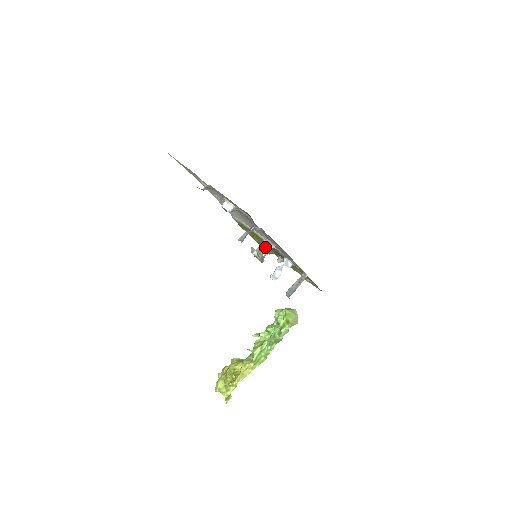
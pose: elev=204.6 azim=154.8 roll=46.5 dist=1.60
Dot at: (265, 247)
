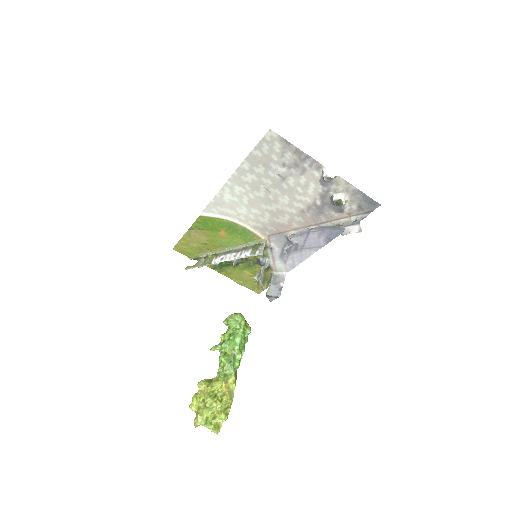
Dot at: (240, 248)
